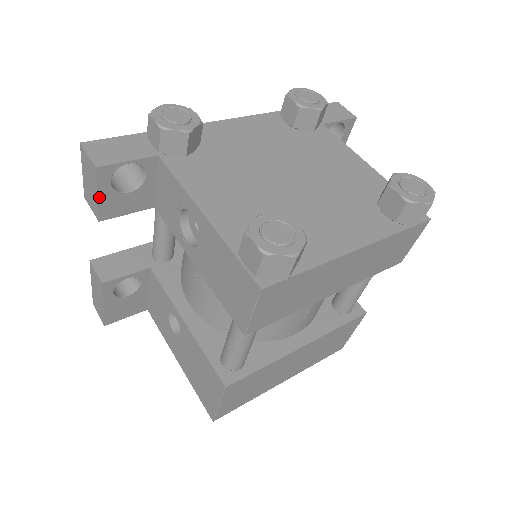
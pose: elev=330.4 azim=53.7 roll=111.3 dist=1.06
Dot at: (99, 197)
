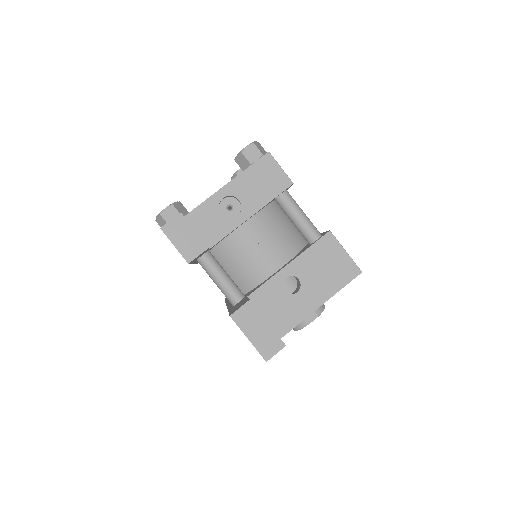
Dot at: occluded
